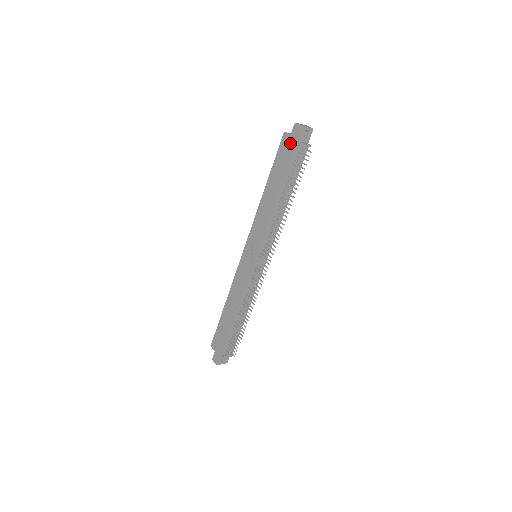
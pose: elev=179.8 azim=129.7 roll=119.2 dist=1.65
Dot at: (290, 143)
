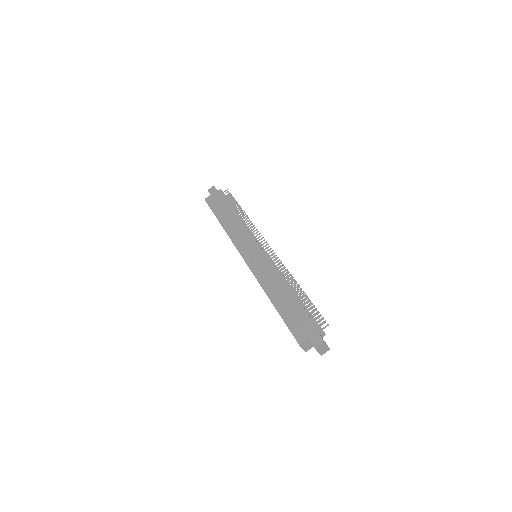
Dot at: (214, 196)
